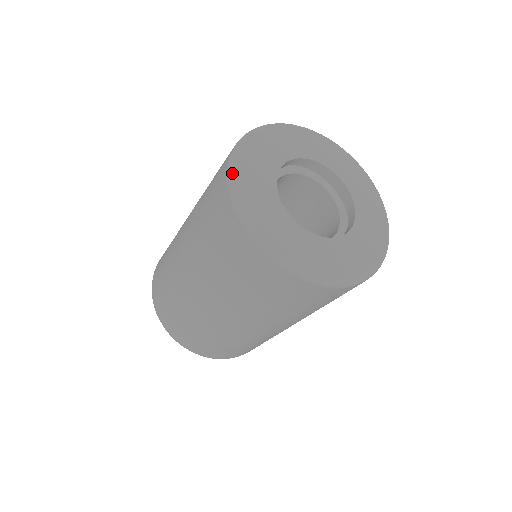
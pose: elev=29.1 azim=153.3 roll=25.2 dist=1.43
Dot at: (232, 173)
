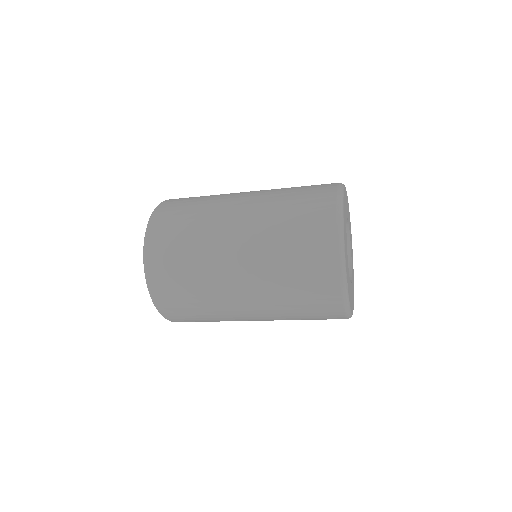
Dot at: (342, 206)
